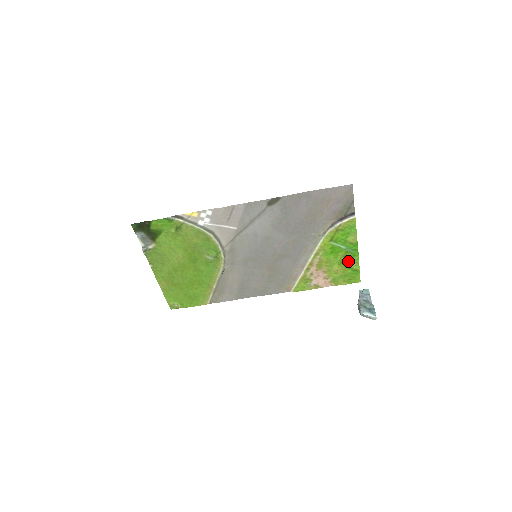
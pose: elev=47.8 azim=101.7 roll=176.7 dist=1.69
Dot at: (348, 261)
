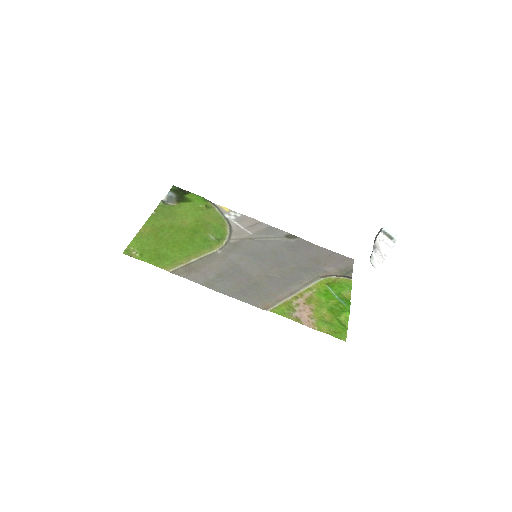
Dot at: (338, 312)
